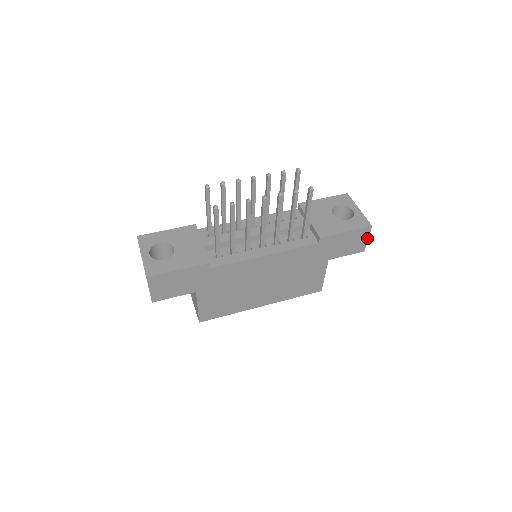
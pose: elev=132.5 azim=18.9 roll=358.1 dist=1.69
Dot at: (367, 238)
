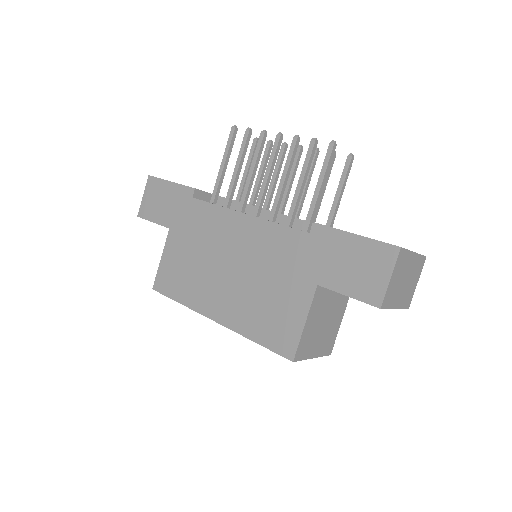
Dot at: (389, 275)
